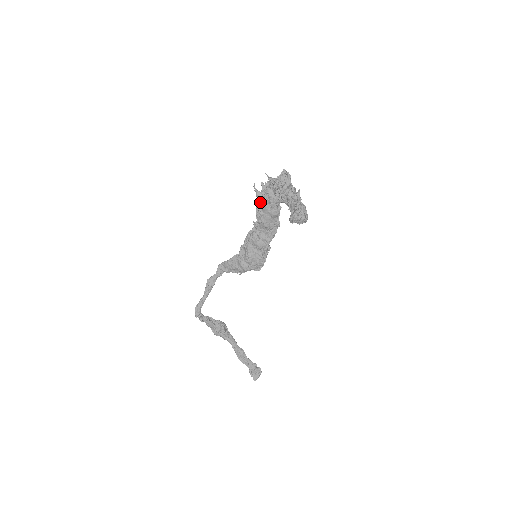
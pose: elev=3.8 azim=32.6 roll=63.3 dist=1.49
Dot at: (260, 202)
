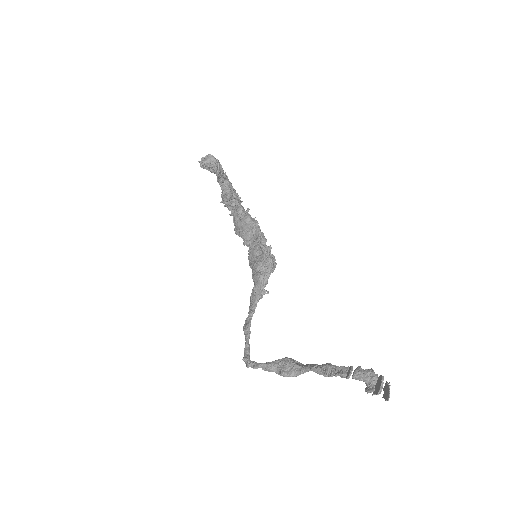
Dot at: (235, 227)
